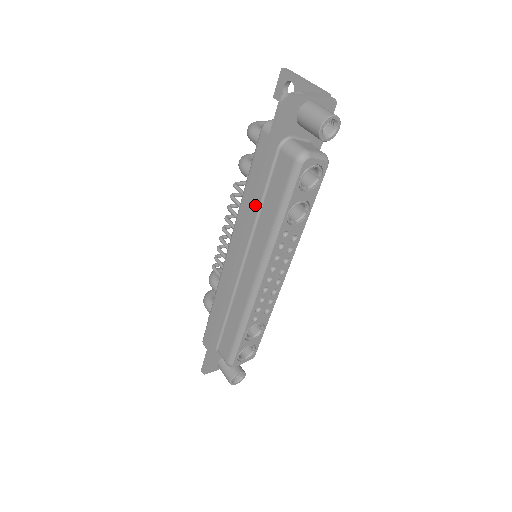
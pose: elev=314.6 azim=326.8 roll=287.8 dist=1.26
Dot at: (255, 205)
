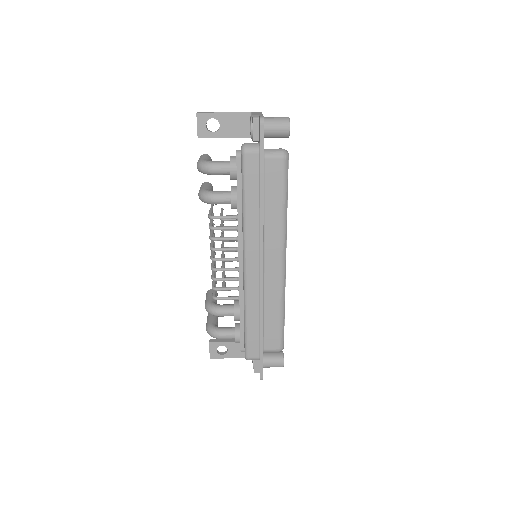
Dot at: (263, 209)
